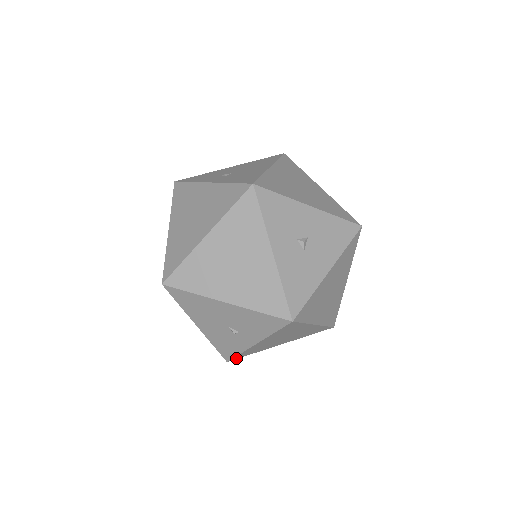
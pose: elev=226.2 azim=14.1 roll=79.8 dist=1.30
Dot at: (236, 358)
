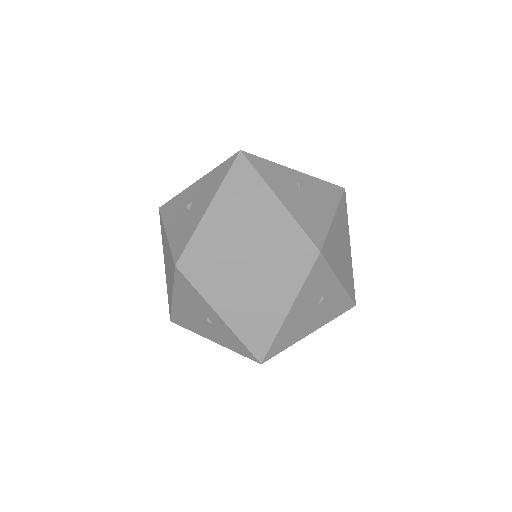
Dot at: (262, 354)
